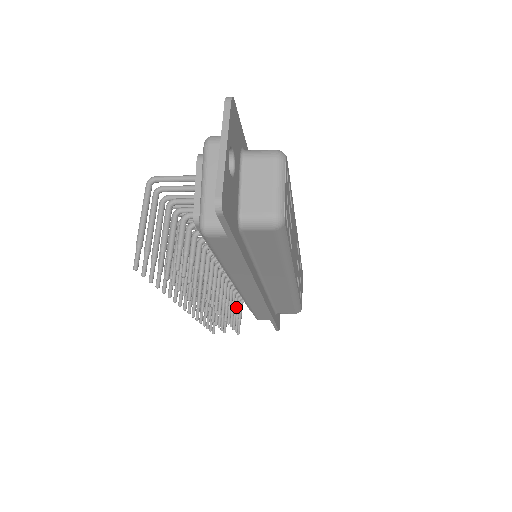
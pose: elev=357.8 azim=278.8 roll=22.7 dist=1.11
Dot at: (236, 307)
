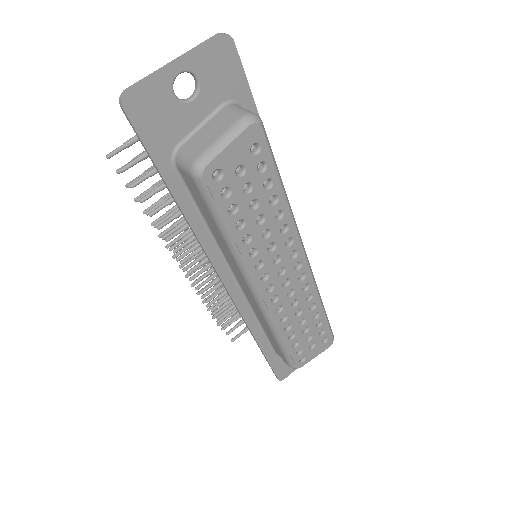
Dot at: occluded
